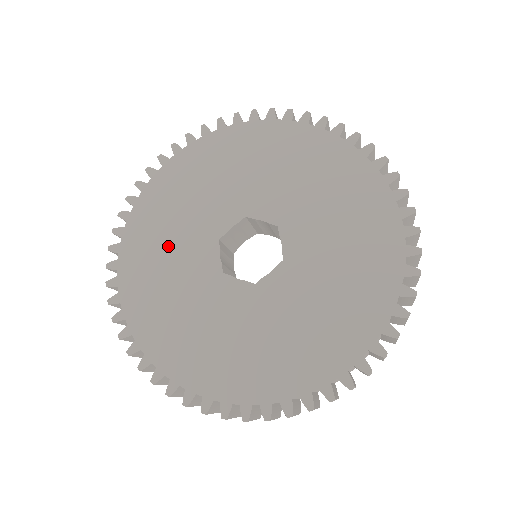
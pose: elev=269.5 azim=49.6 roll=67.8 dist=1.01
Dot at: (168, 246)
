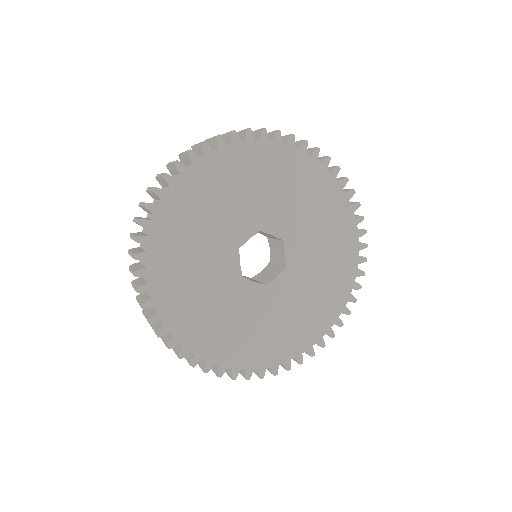
Dot at: (222, 317)
